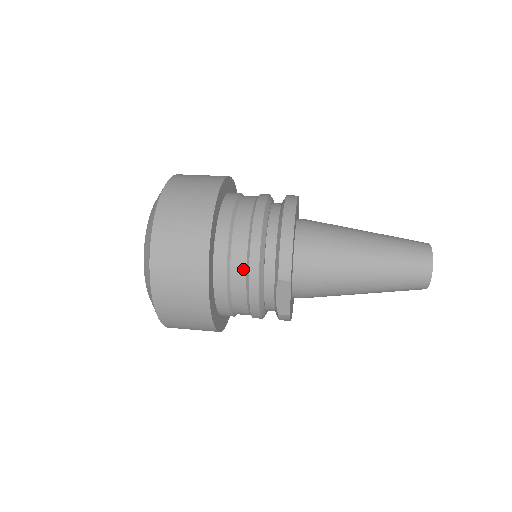
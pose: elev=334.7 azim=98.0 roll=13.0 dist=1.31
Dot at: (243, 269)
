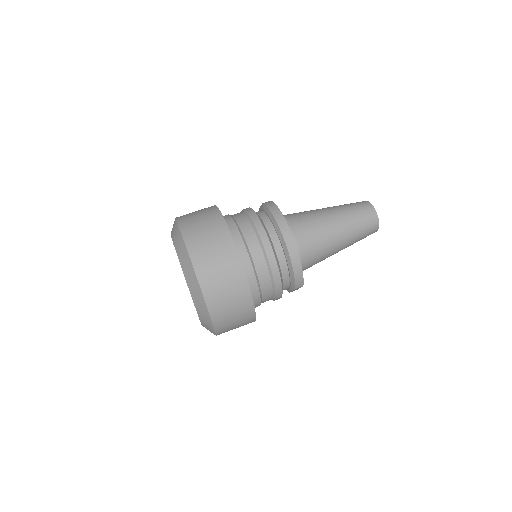
Dot at: (271, 293)
